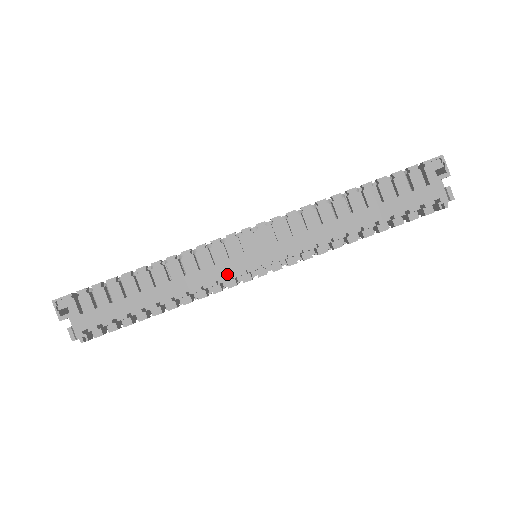
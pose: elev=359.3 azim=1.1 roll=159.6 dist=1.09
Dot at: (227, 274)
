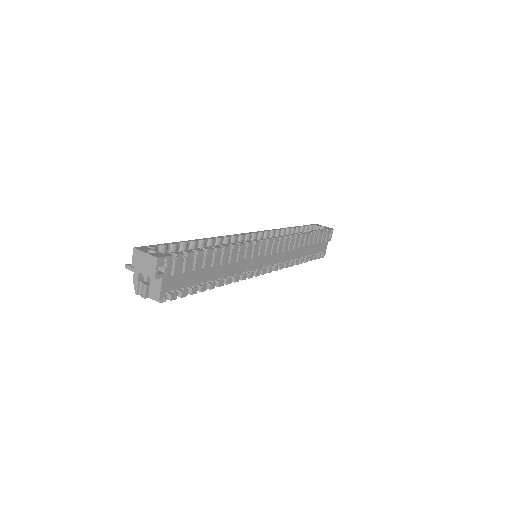
Dot at: (253, 268)
